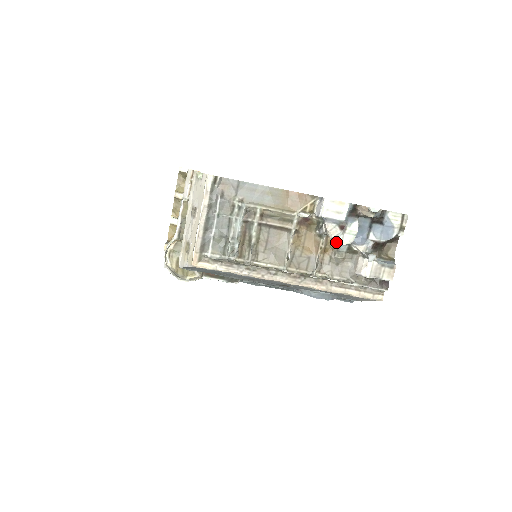
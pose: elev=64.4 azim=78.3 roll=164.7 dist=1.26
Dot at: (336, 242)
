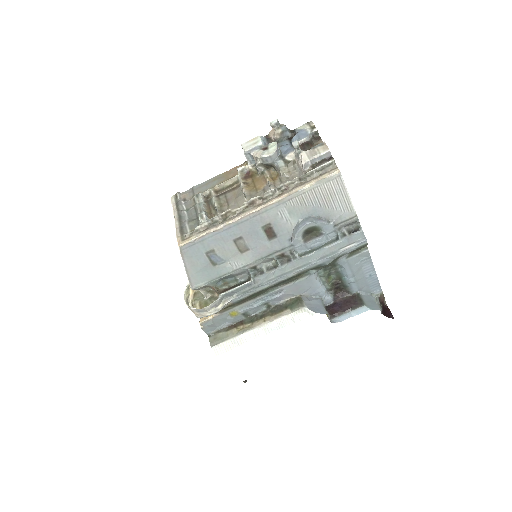
Dot at: (265, 156)
